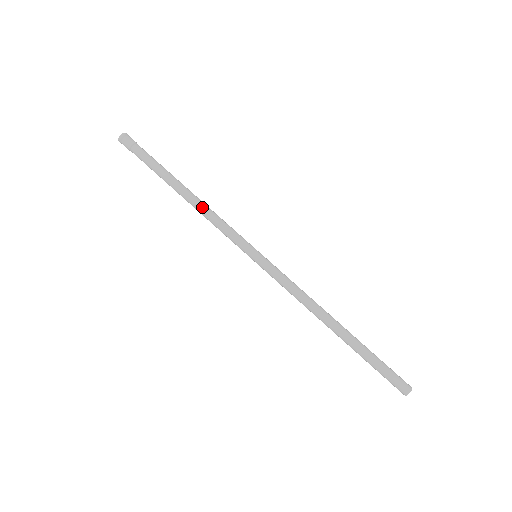
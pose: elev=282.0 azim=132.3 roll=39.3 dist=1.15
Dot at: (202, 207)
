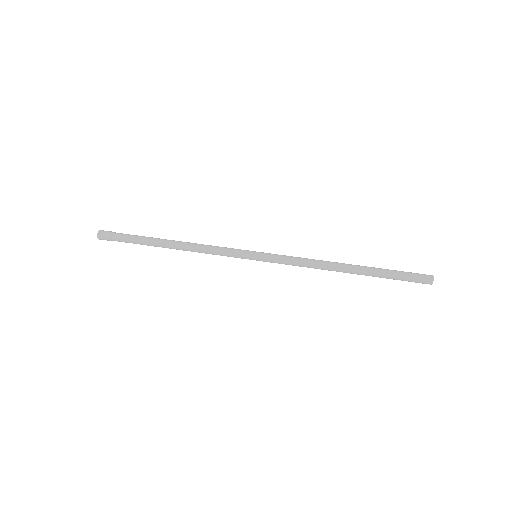
Dot at: (193, 247)
